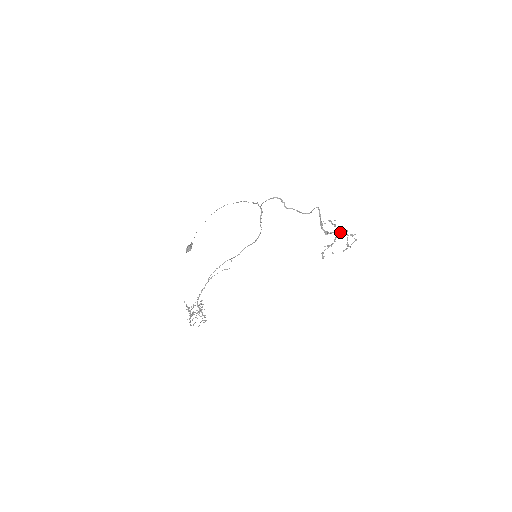
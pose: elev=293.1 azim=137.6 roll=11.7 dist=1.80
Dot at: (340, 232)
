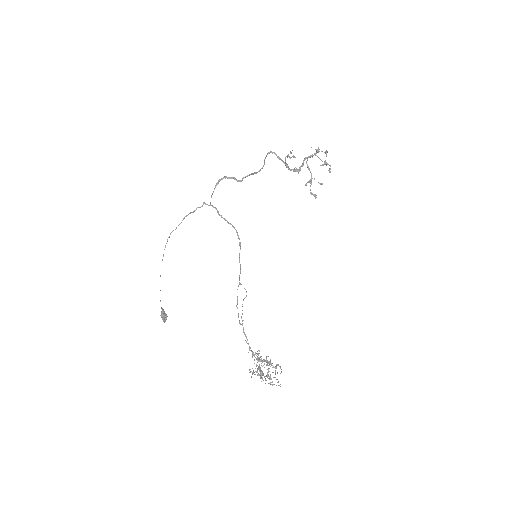
Dot at: occluded
